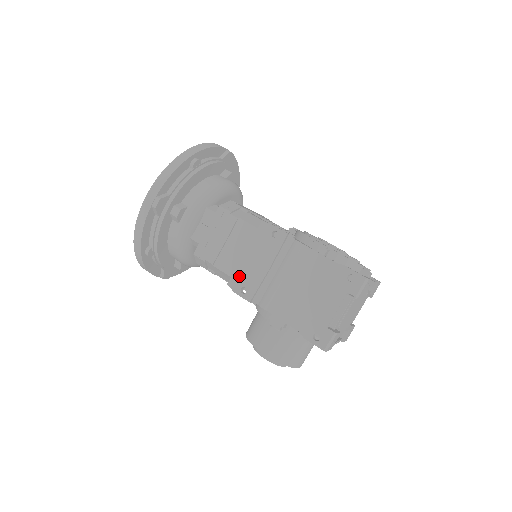
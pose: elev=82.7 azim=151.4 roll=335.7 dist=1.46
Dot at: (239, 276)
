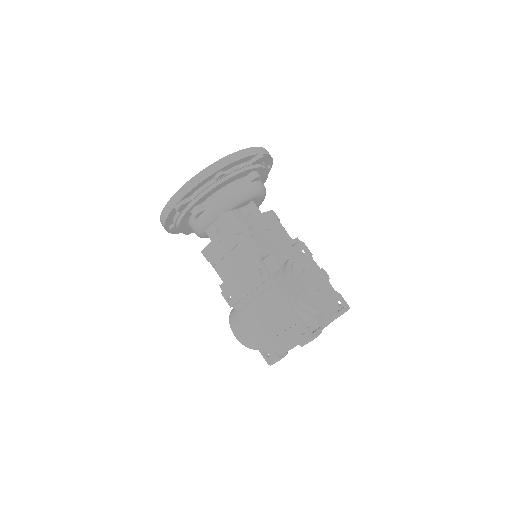
Dot at: (228, 286)
